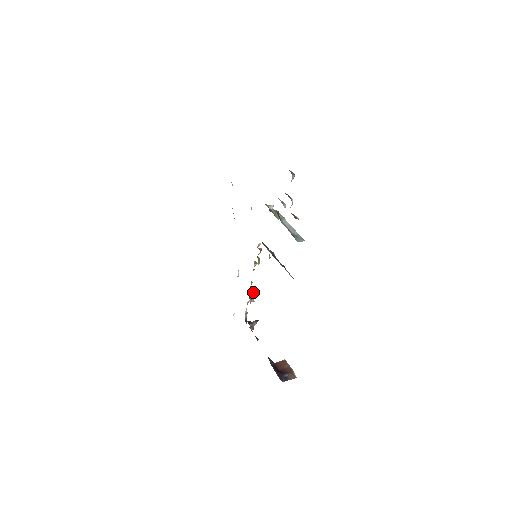
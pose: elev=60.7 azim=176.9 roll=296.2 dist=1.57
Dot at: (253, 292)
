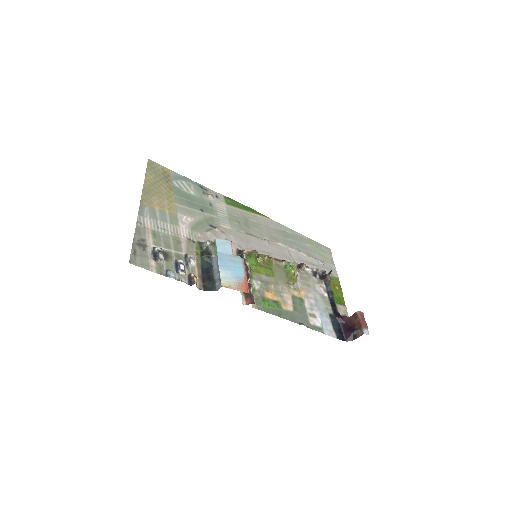
Dot at: (290, 270)
